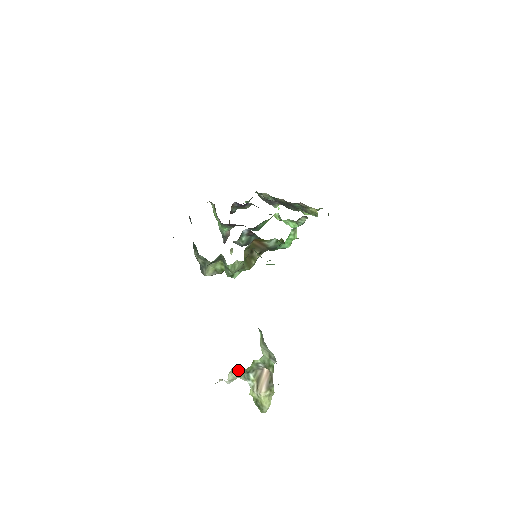
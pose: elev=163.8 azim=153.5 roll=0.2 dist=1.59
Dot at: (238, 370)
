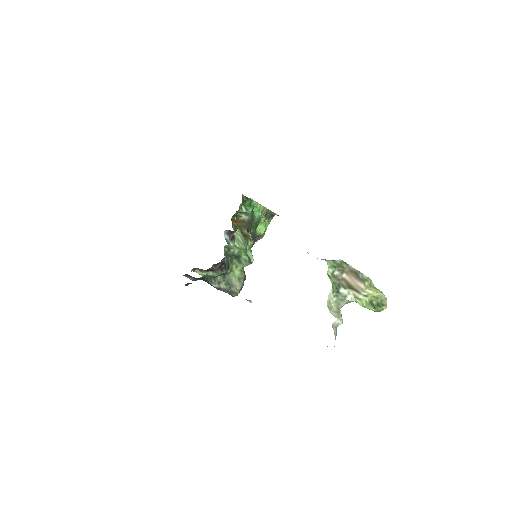
Dot at: (332, 302)
